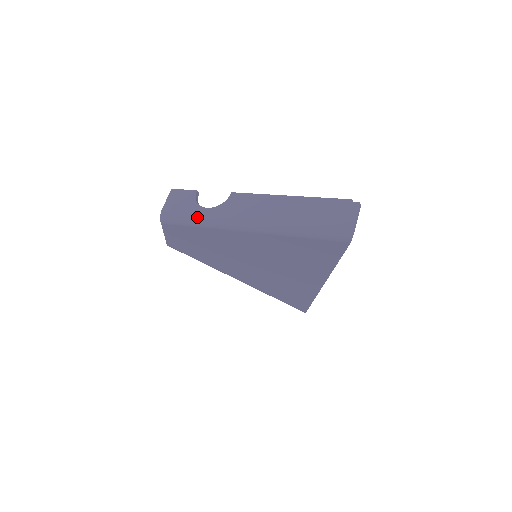
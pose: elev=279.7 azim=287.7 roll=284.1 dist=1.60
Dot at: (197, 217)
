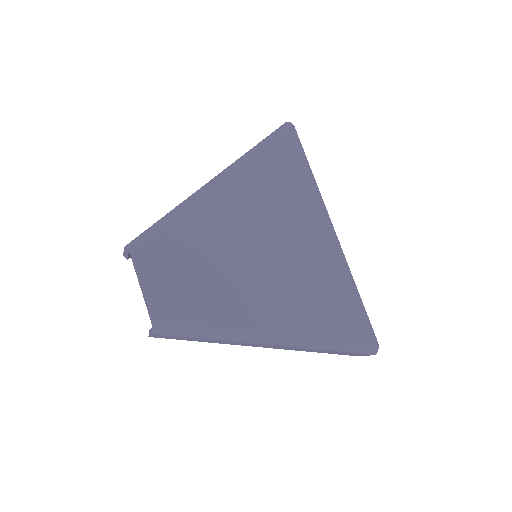
Dot at: (167, 214)
